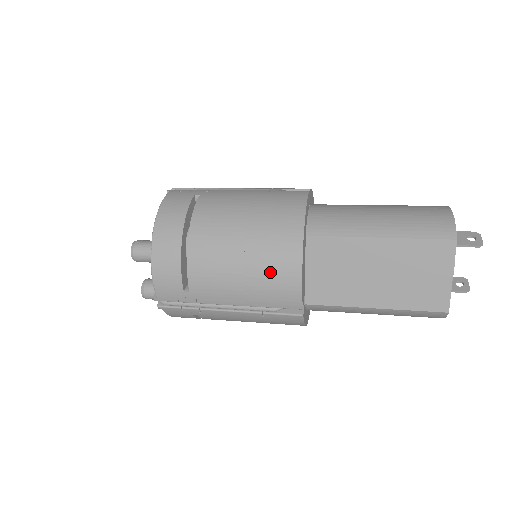
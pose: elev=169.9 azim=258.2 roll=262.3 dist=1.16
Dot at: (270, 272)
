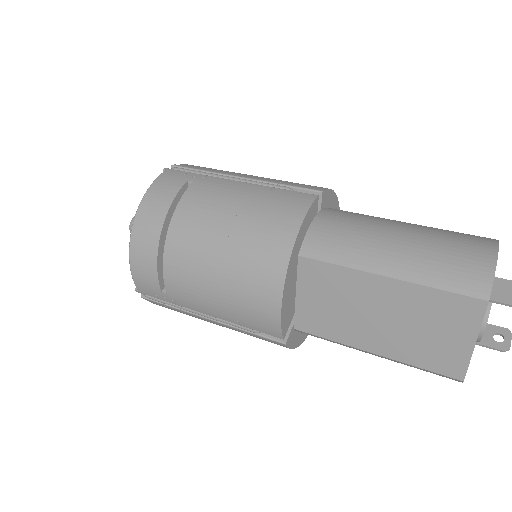
Dot at: (247, 294)
